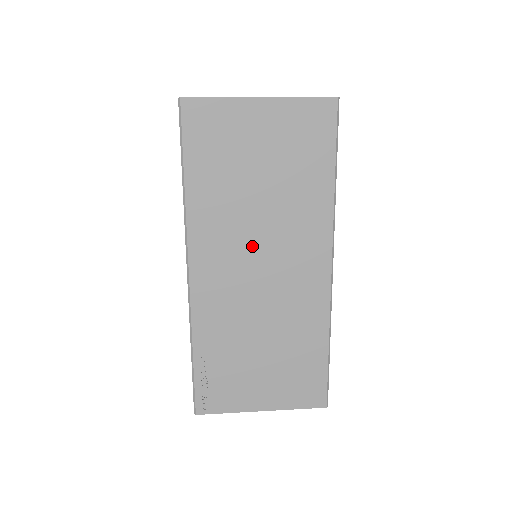
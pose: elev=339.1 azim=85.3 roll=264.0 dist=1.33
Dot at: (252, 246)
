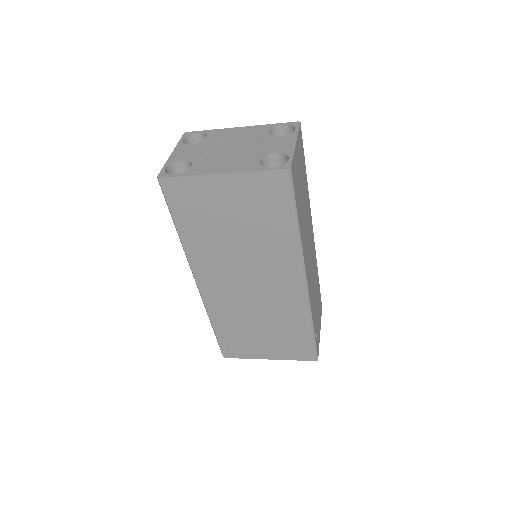
Dot at: (239, 270)
